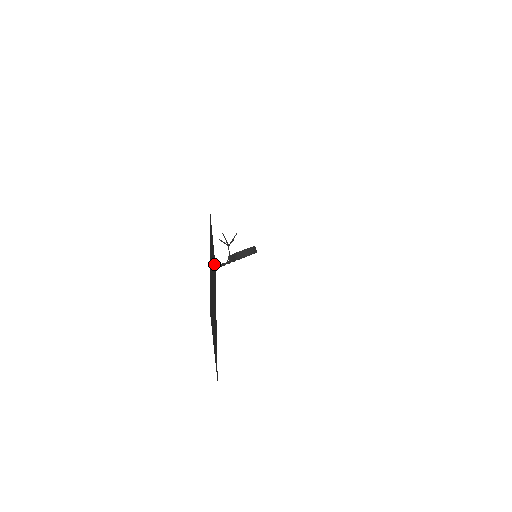
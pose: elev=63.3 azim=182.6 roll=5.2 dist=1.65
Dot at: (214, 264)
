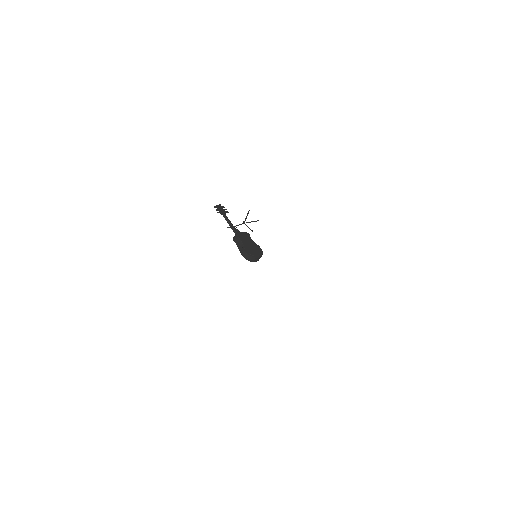
Dot at: occluded
